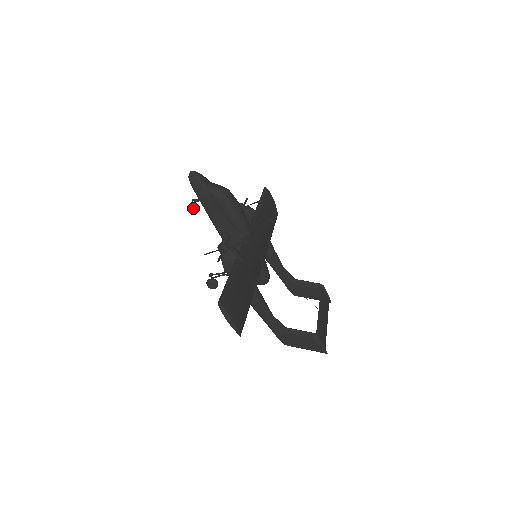
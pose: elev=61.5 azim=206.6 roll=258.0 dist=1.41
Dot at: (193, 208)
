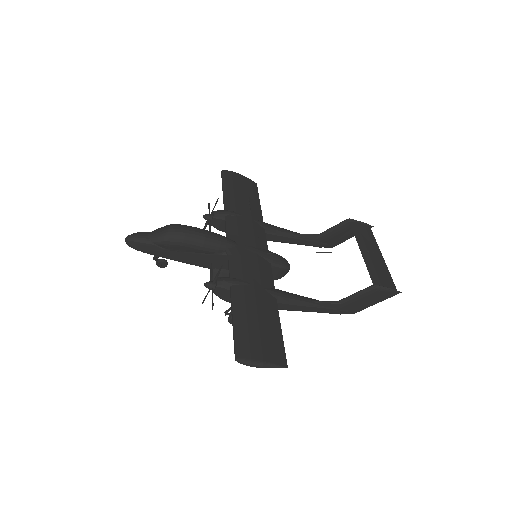
Dot at: (161, 265)
